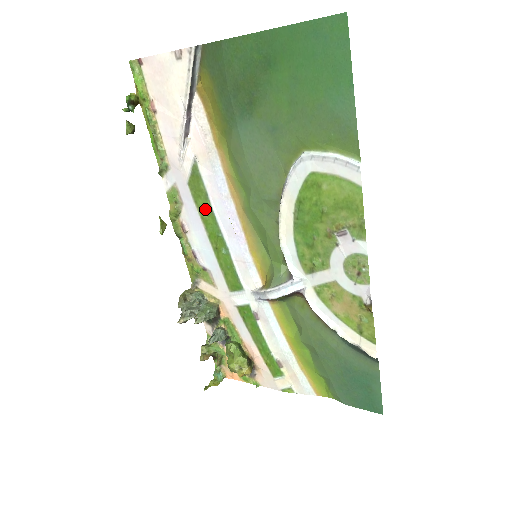
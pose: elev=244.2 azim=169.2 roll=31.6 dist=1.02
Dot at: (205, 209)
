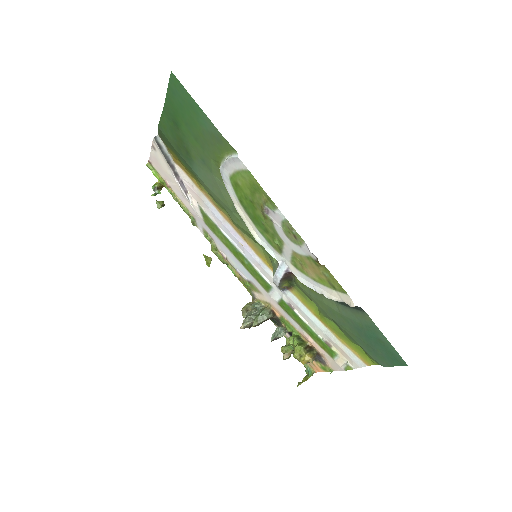
Dot at: (221, 236)
